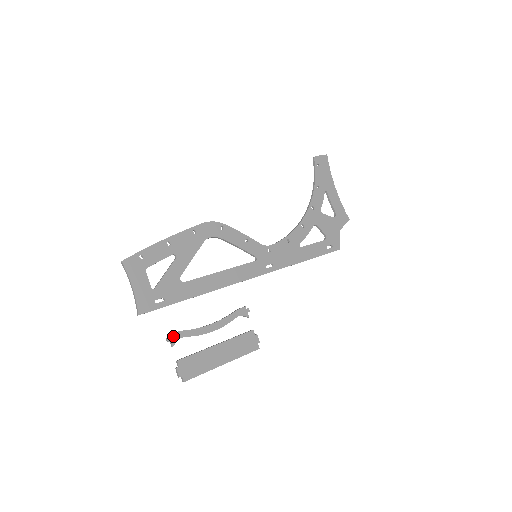
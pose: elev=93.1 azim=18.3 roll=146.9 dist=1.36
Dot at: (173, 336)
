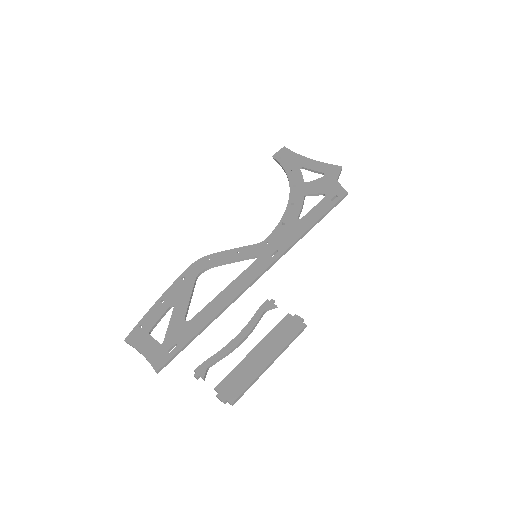
Dot at: (199, 370)
